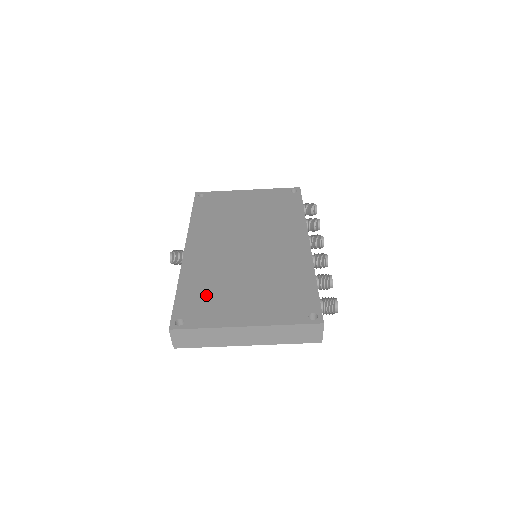
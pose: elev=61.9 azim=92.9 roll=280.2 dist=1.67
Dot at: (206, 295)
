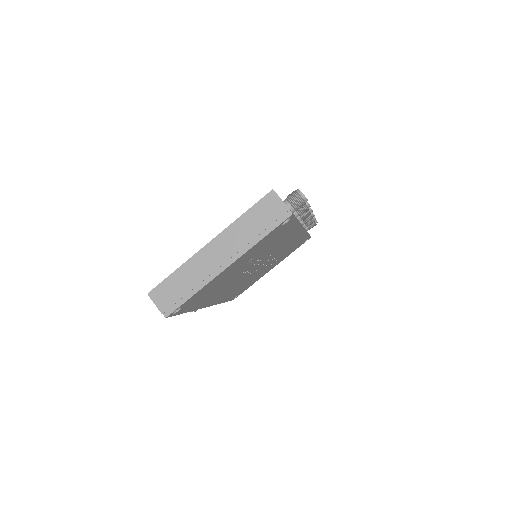
Dot at: occluded
